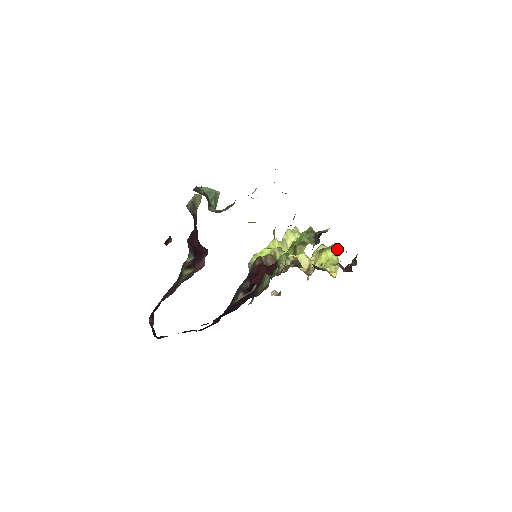
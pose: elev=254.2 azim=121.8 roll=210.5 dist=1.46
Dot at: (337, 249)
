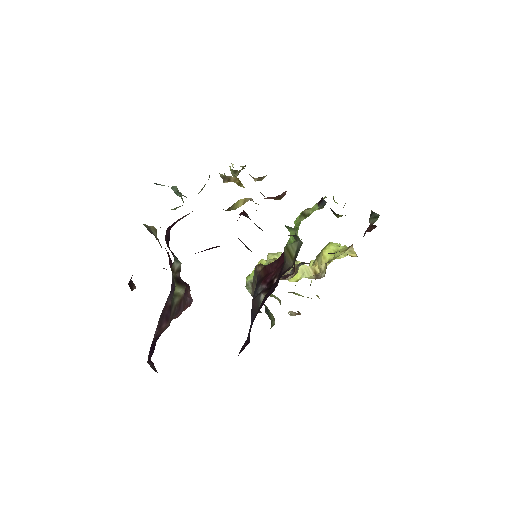
Dot at: (336, 243)
